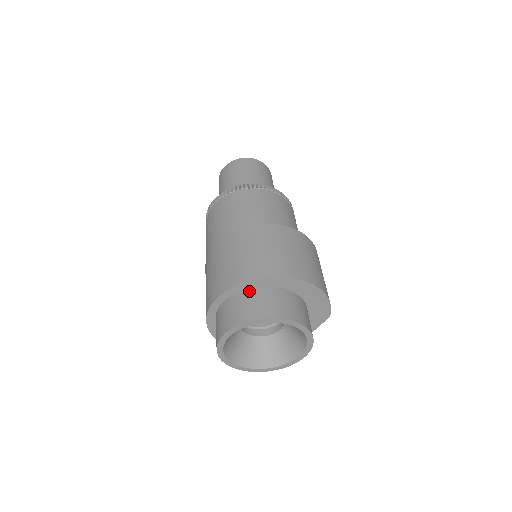
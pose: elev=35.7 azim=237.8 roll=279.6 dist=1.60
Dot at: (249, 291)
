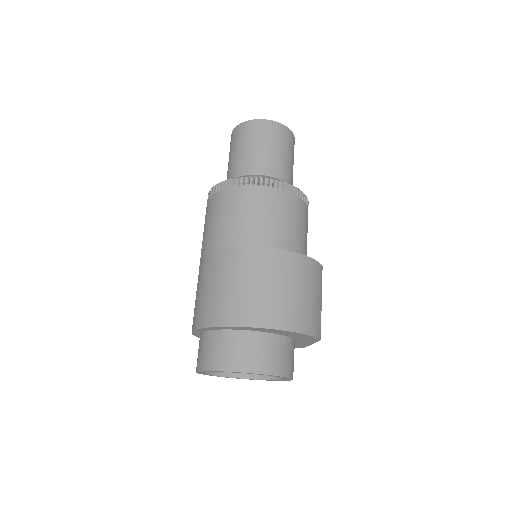
Dot at: (214, 333)
